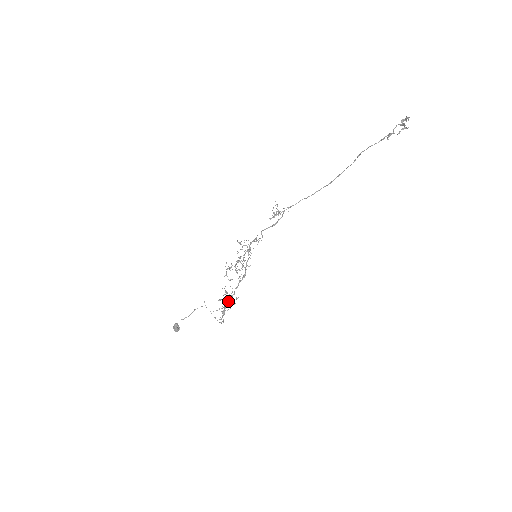
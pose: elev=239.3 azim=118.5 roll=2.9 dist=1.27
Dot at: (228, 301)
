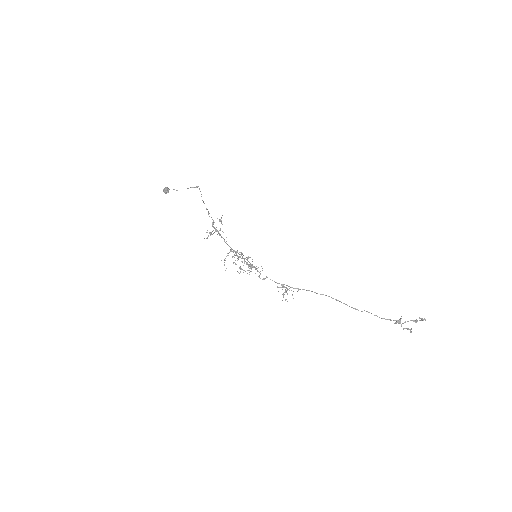
Dot at: occluded
